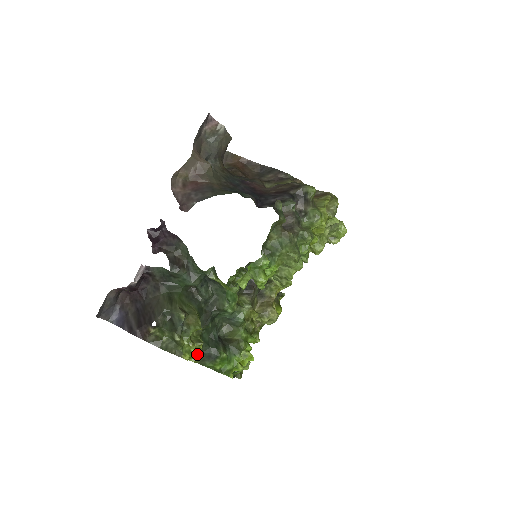
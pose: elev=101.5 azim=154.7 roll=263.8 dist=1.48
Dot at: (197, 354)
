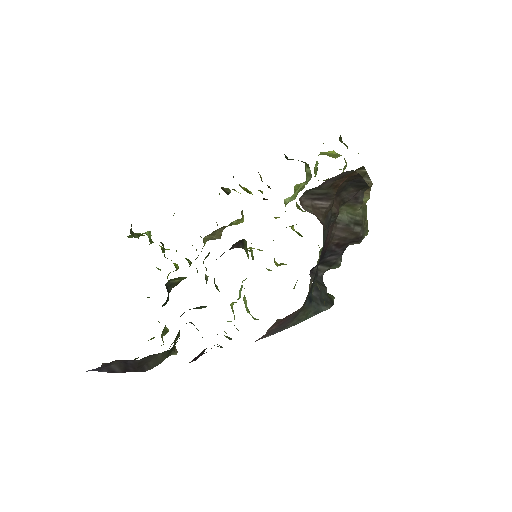
Dot at: occluded
